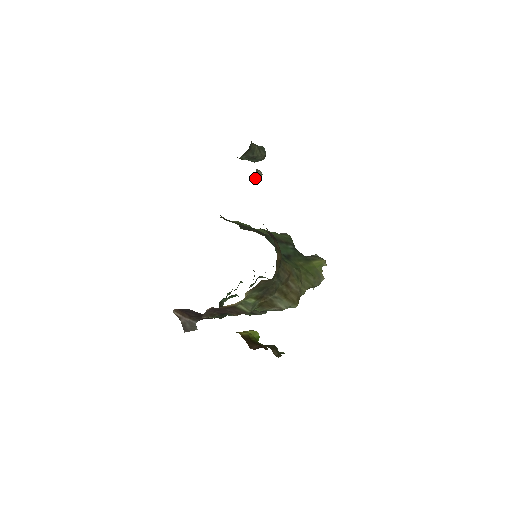
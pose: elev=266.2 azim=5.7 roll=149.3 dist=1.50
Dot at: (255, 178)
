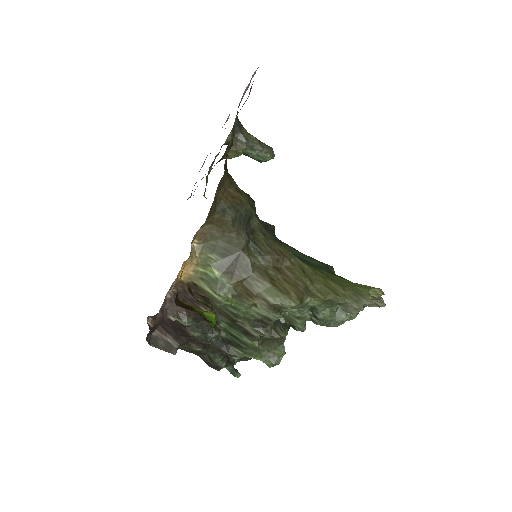
Dot at: (233, 143)
